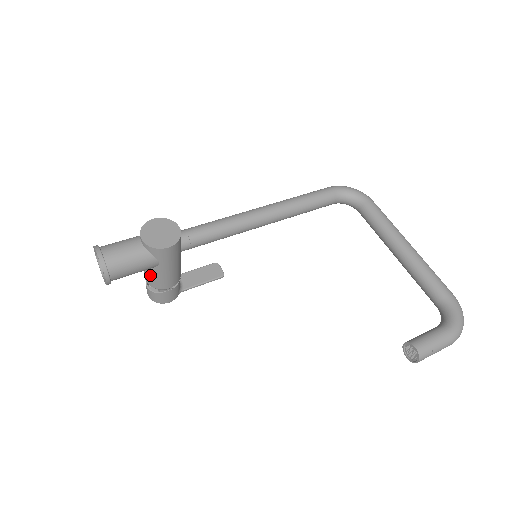
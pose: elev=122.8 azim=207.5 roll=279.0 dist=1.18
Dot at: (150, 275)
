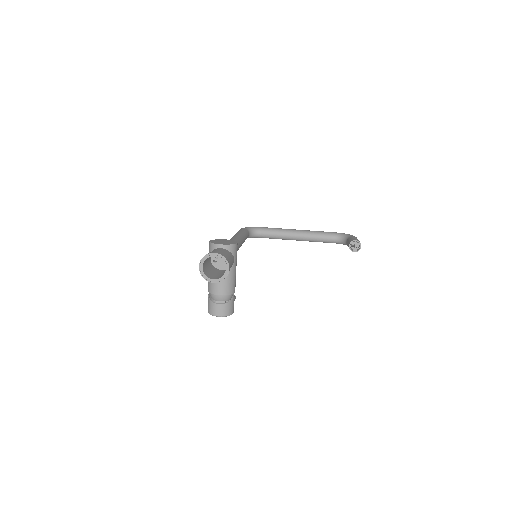
Dot at: (227, 280)
